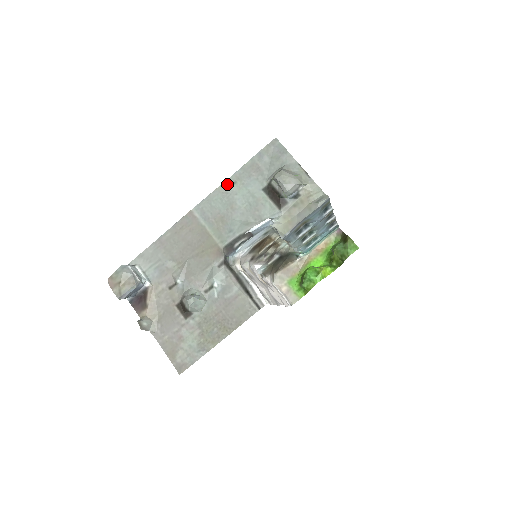
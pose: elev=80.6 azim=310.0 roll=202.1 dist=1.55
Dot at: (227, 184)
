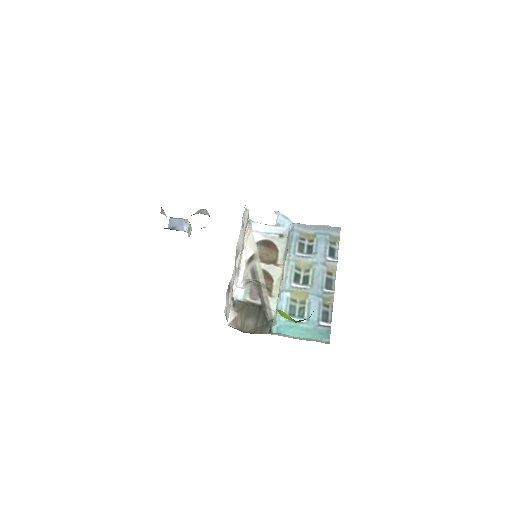
Dot at: occluded
